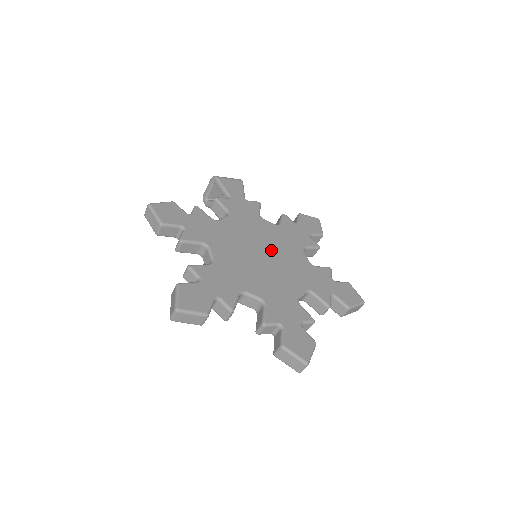
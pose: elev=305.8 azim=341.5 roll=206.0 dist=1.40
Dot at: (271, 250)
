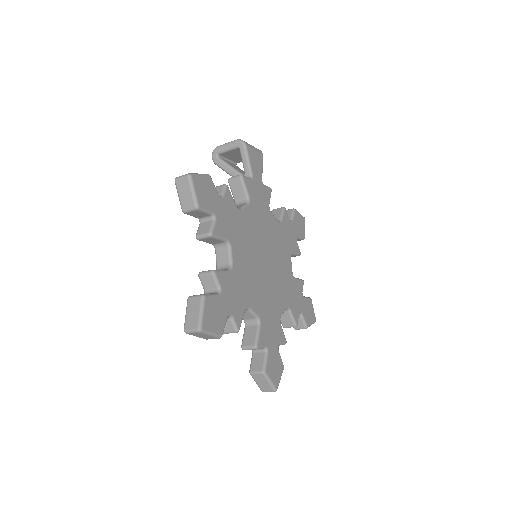
Dot at: (272, 256)
